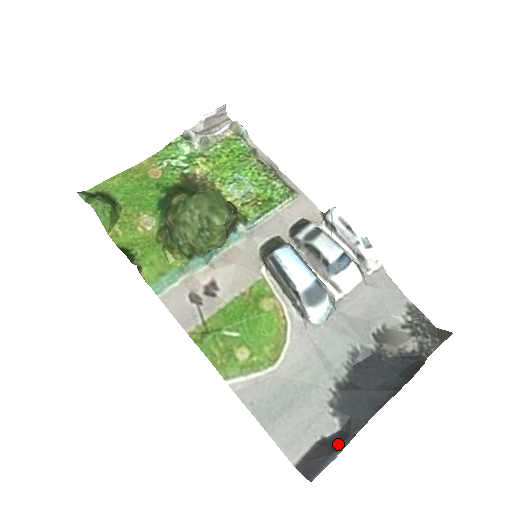
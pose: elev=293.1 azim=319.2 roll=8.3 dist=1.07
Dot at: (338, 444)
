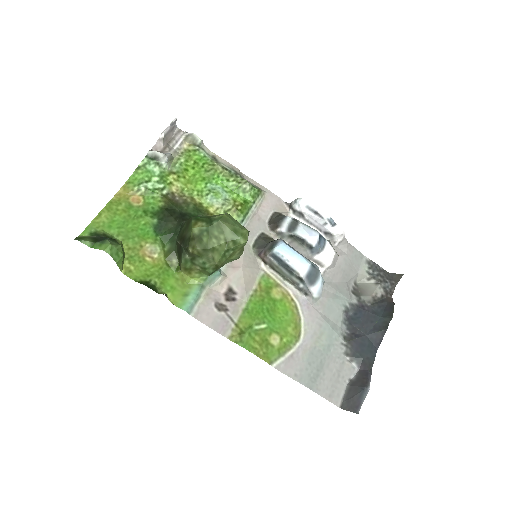
Dot at: (364, 381)
